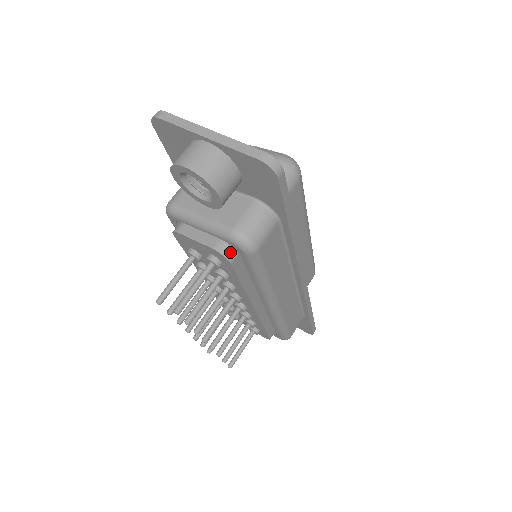
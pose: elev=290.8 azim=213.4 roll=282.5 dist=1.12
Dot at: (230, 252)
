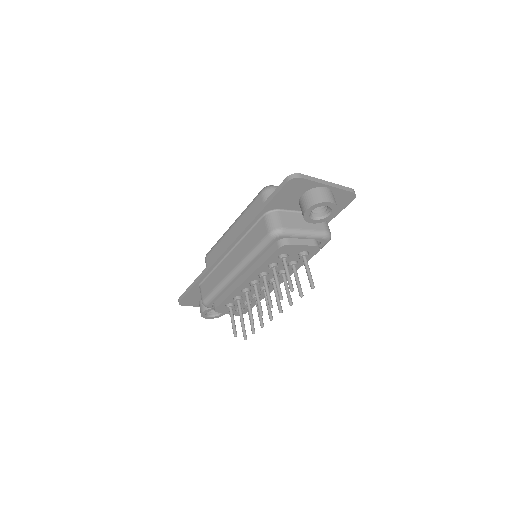
Dot at: (319, 245)
